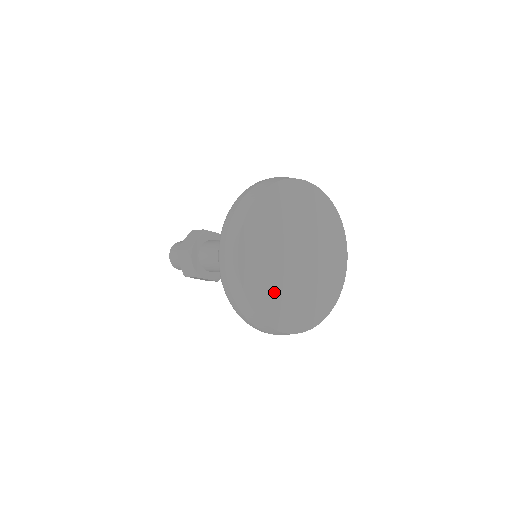
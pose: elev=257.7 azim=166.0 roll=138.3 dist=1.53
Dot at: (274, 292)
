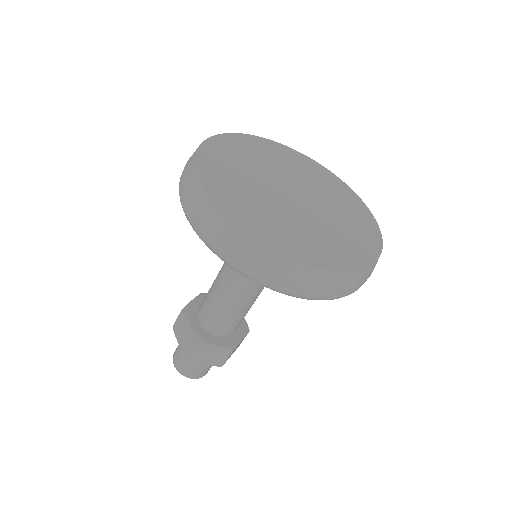
Dot at: (263, 214)
